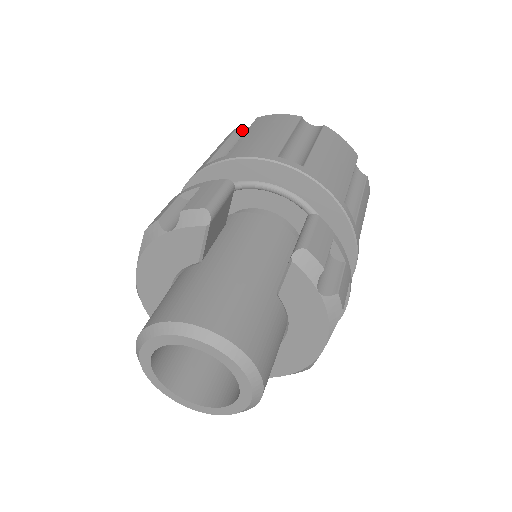
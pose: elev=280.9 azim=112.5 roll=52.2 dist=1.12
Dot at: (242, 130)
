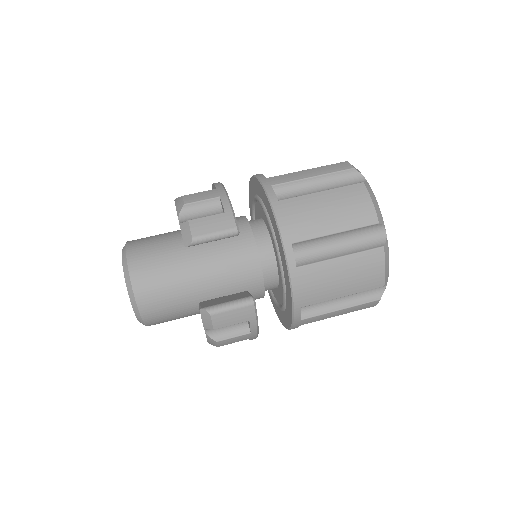
Dot at: (352, 173)
